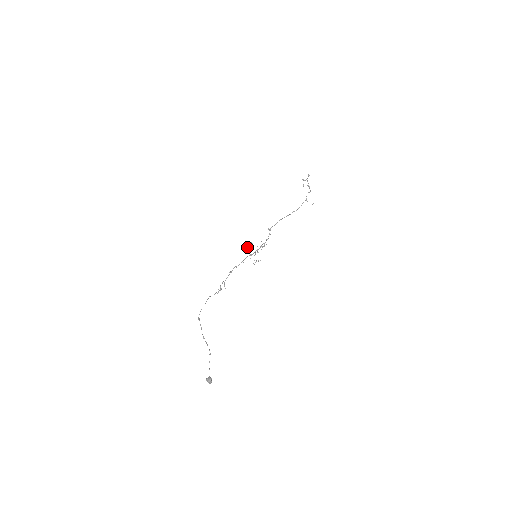
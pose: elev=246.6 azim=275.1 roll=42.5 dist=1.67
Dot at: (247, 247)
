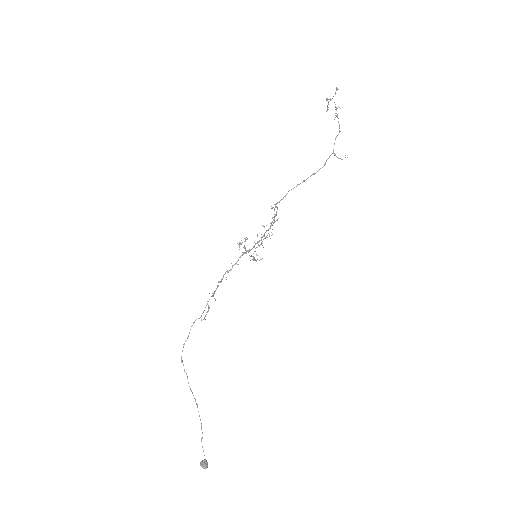
Dot at: (241, 244)
